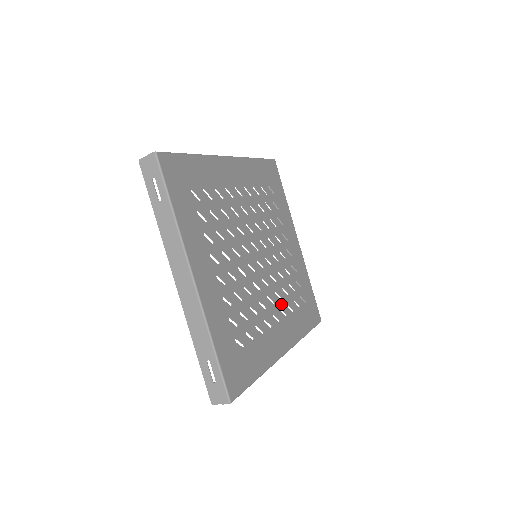
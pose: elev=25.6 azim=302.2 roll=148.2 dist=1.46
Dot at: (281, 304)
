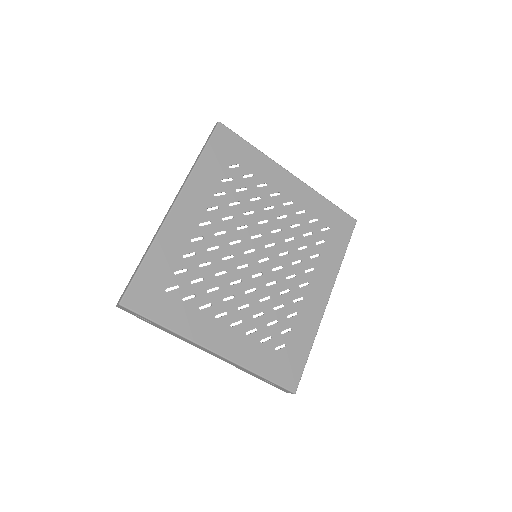
Dot at: (303, 266)
